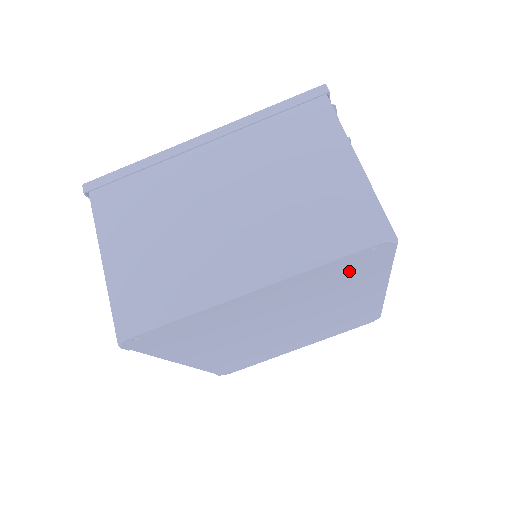
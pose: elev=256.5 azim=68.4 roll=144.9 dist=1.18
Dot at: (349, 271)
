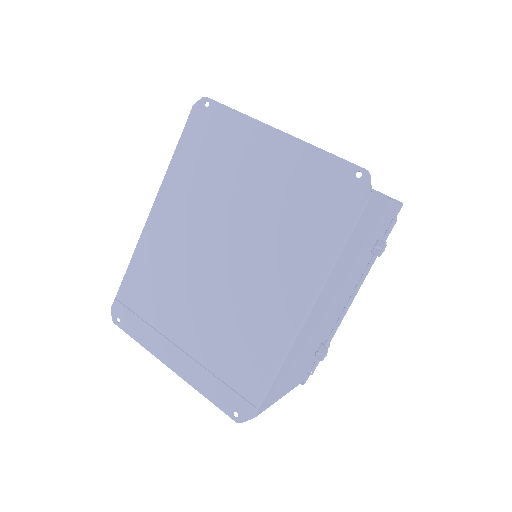
Dot at: (324, 200)
